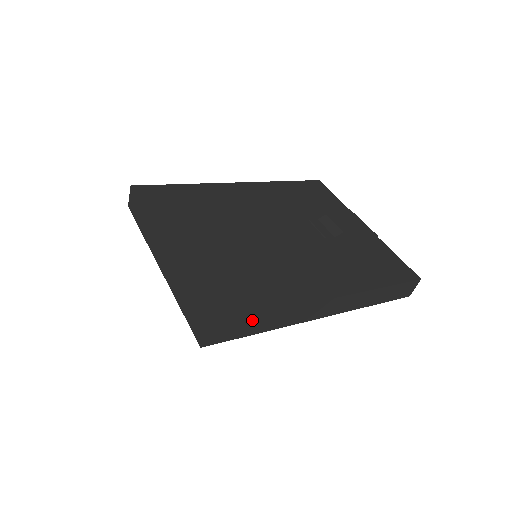
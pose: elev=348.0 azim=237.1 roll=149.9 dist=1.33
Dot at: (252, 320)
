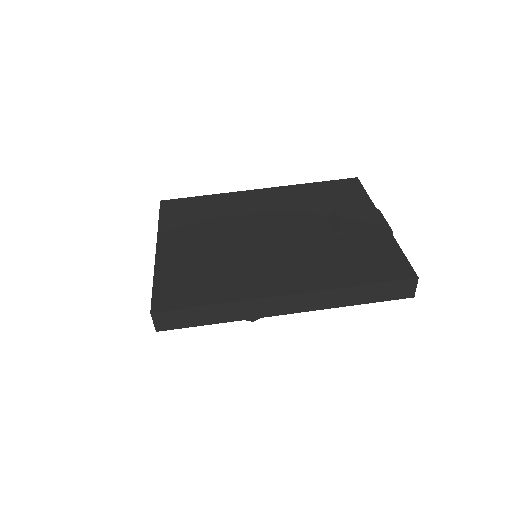
Dot at: (197, 311)
